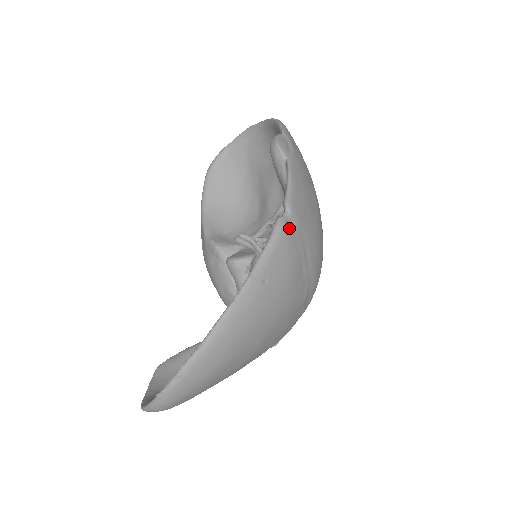
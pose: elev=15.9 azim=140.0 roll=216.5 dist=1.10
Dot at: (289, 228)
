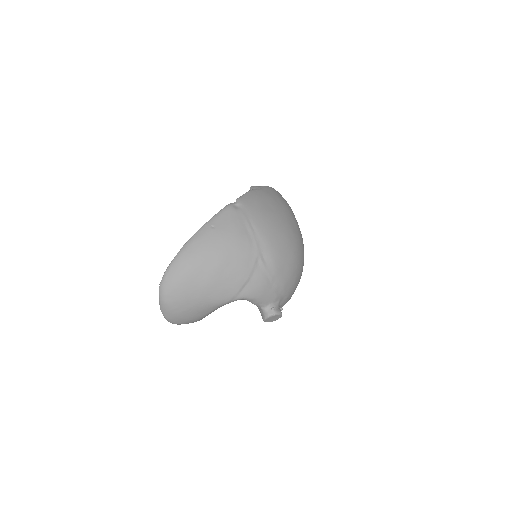
Dot at: (234, 207)
